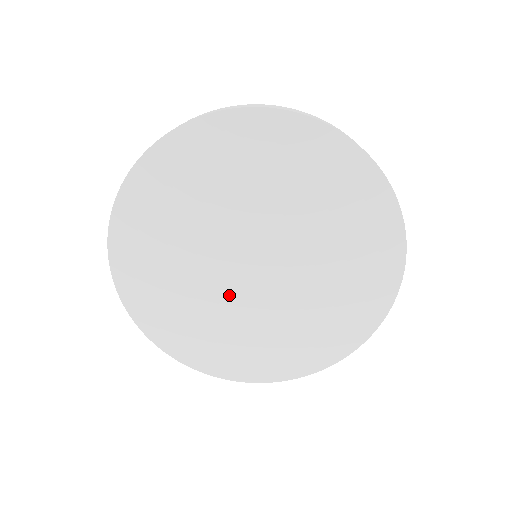
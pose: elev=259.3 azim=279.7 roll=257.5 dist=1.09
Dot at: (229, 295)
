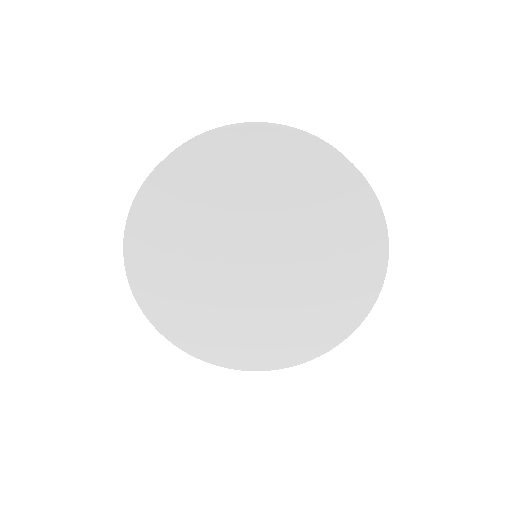
Dot at: (214, 262)
